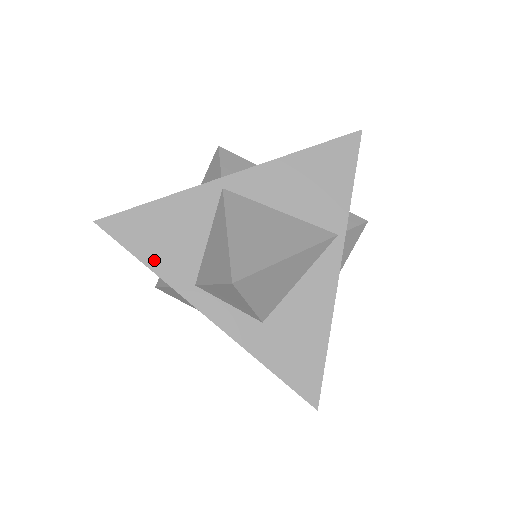
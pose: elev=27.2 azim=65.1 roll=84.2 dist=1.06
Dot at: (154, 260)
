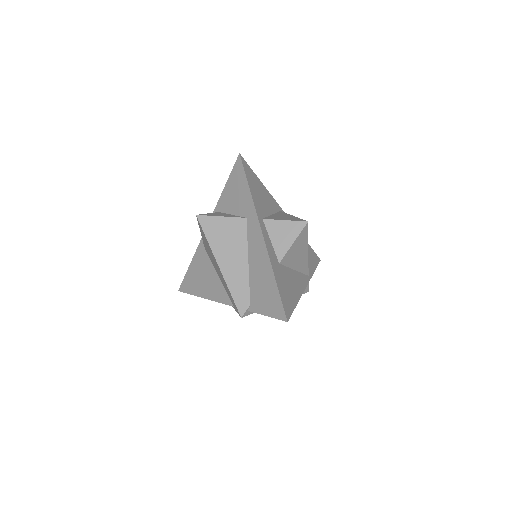
Dot at: (253, 192)
